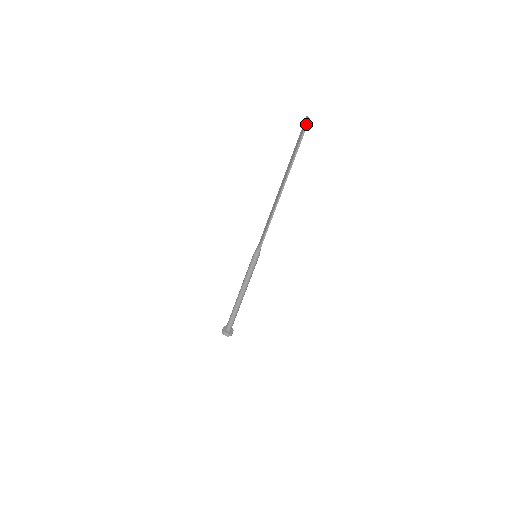
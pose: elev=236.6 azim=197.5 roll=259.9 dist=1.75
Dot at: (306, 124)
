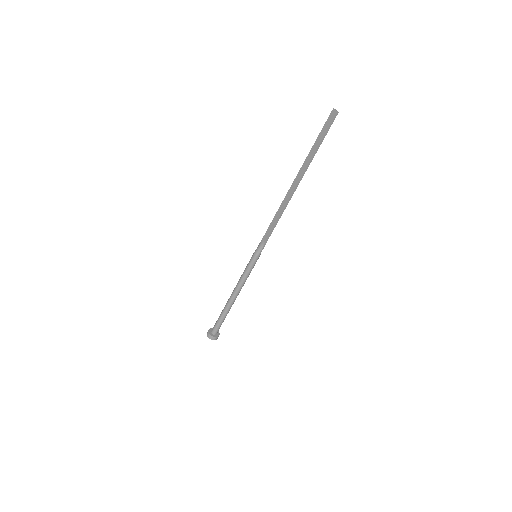
Dot at: (334, 118)
